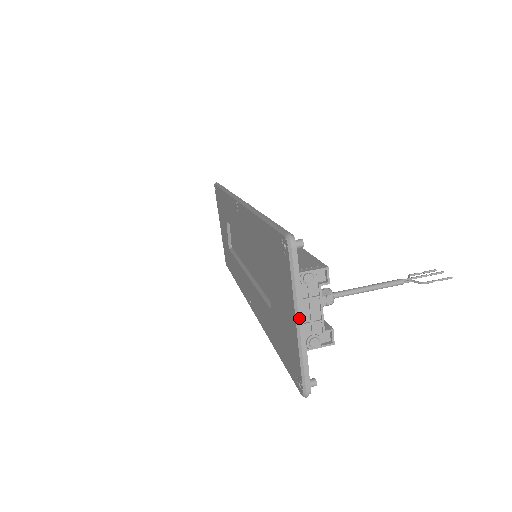
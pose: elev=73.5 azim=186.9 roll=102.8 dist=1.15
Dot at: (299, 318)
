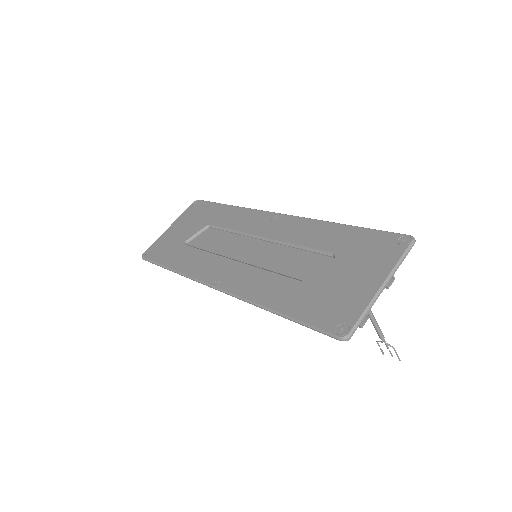
Dot at: (387, 283)
